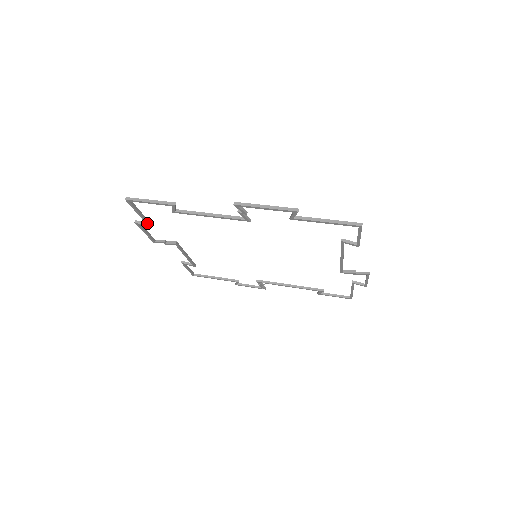
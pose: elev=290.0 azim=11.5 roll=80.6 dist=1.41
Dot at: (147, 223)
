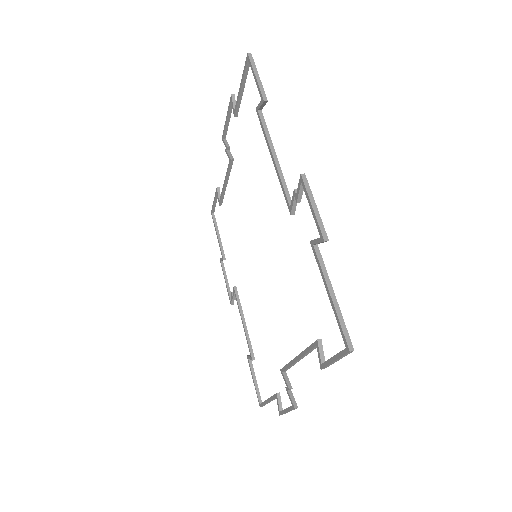
Dot at: (221, 251)
